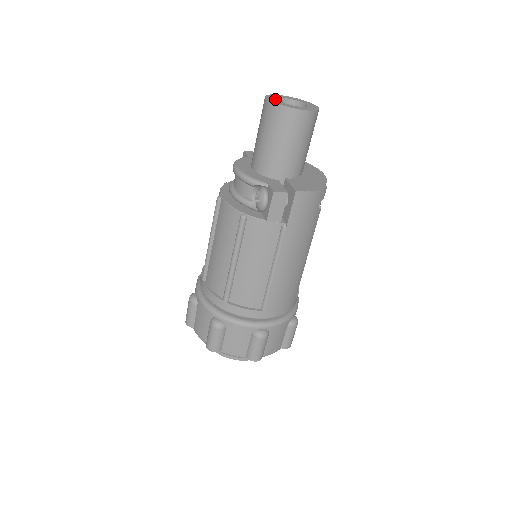
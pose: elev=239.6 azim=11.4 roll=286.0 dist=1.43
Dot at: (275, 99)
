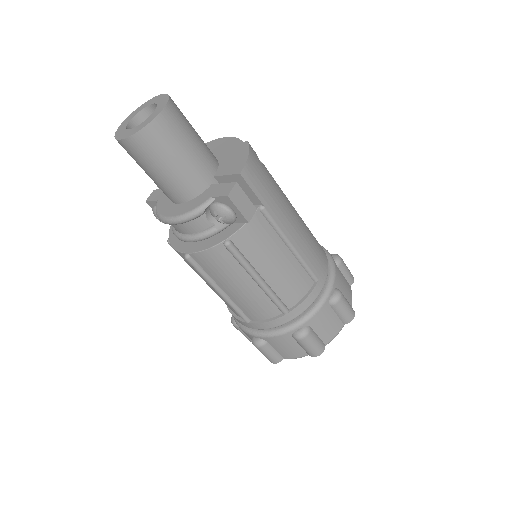
Dot at: (127, 131)
